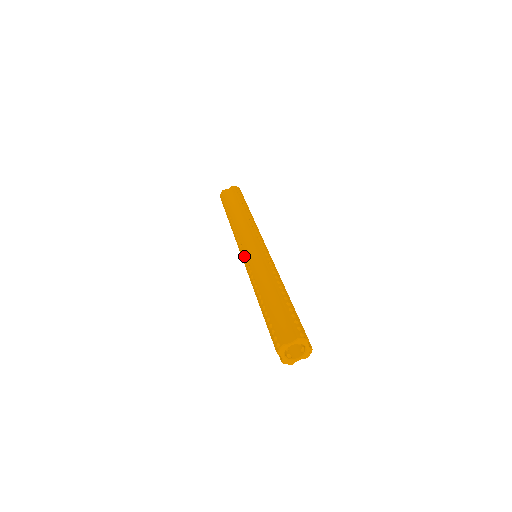
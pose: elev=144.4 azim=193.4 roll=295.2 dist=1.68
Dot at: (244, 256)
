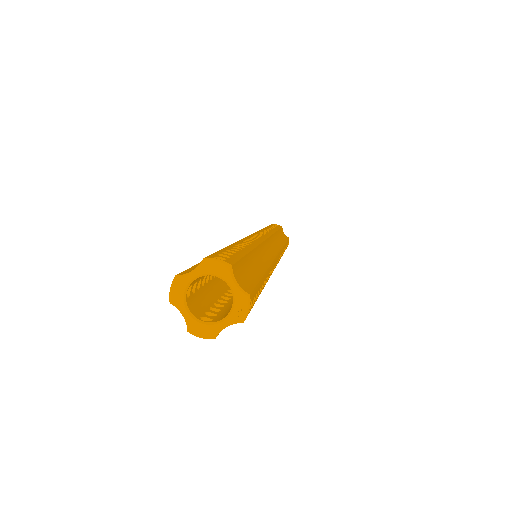
Dot at: occluded
